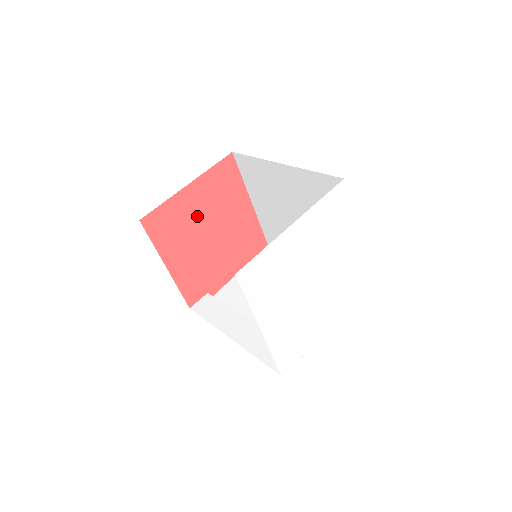
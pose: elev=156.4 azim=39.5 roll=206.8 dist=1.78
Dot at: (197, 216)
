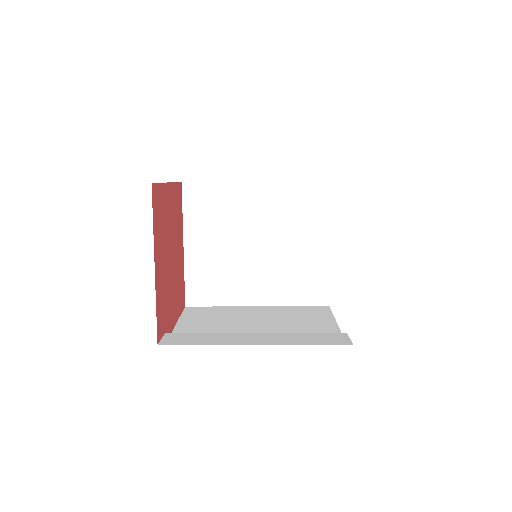
Dot at: (168, 224)
